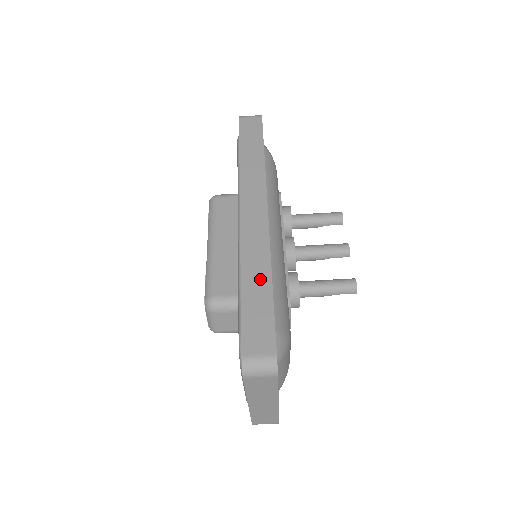
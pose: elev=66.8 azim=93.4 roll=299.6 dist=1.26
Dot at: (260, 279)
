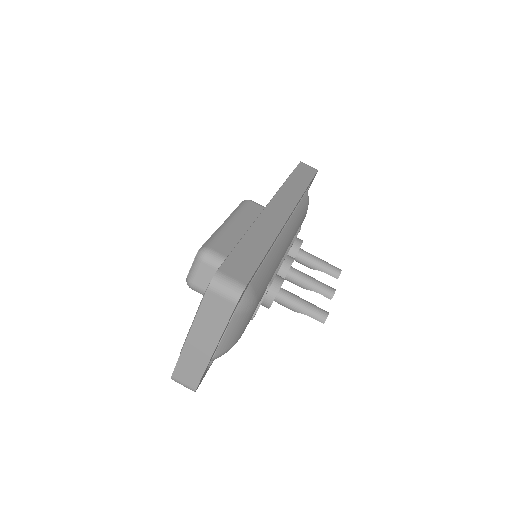
Dot at: (261, 241)
